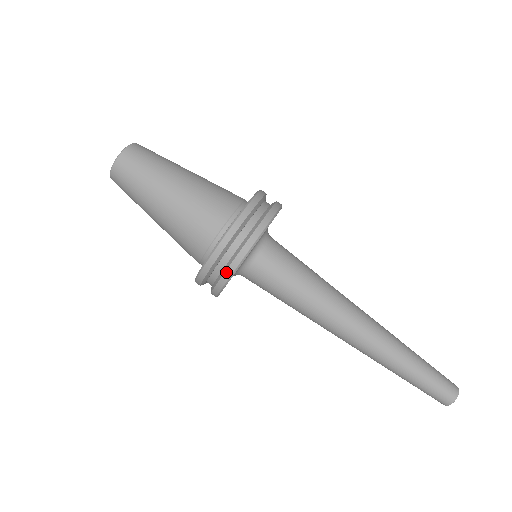
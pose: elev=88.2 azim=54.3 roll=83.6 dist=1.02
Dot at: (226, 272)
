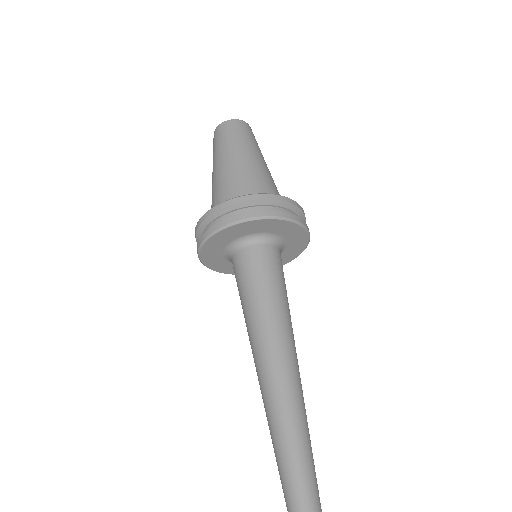
Dot at: (209, 230)
